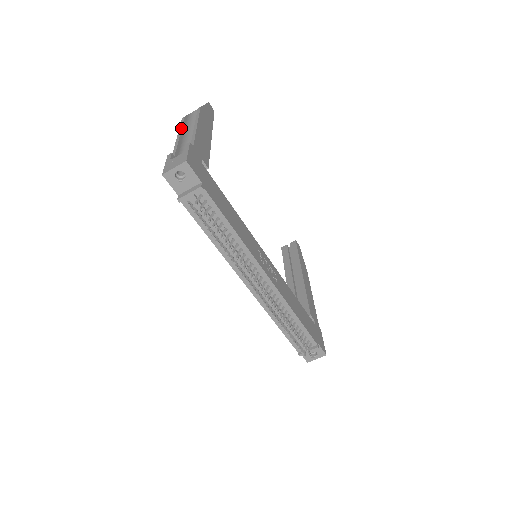
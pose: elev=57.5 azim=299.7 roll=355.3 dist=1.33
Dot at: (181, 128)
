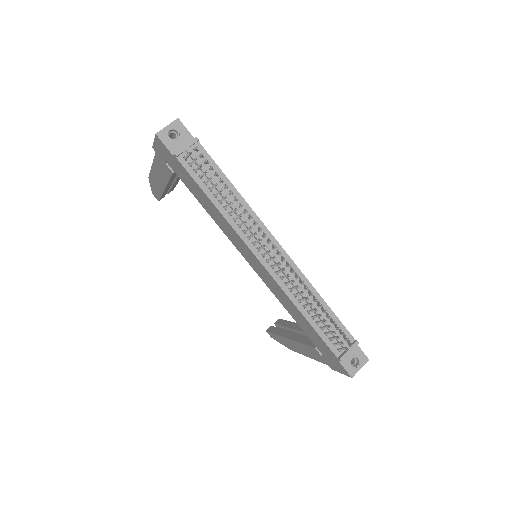
Dot at: occluded
